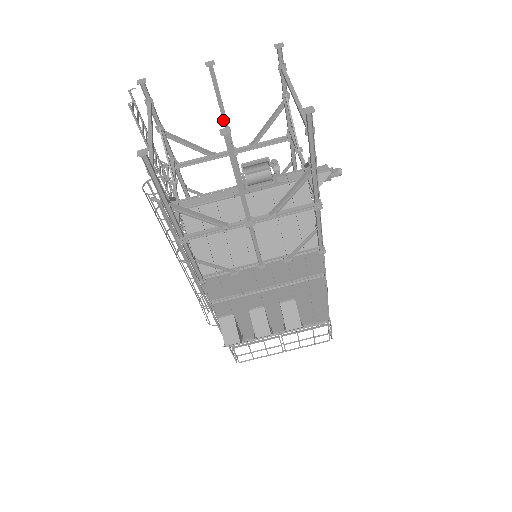
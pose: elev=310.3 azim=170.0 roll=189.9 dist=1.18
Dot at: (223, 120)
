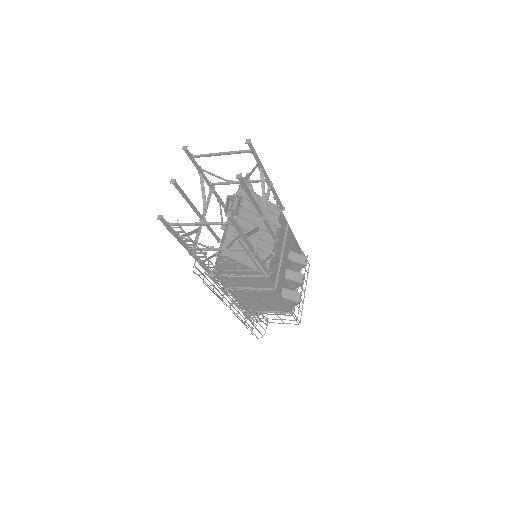
Dot at: (192, 205)
